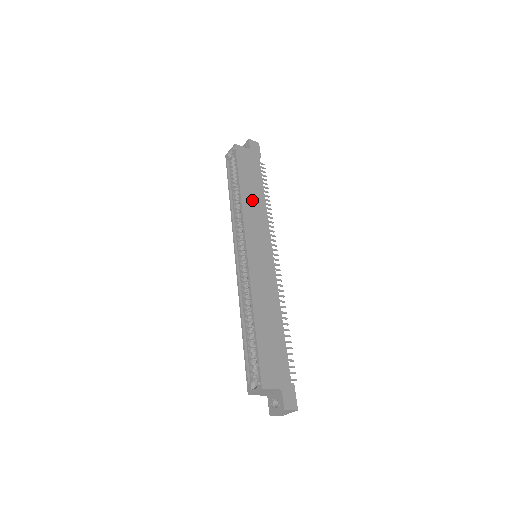
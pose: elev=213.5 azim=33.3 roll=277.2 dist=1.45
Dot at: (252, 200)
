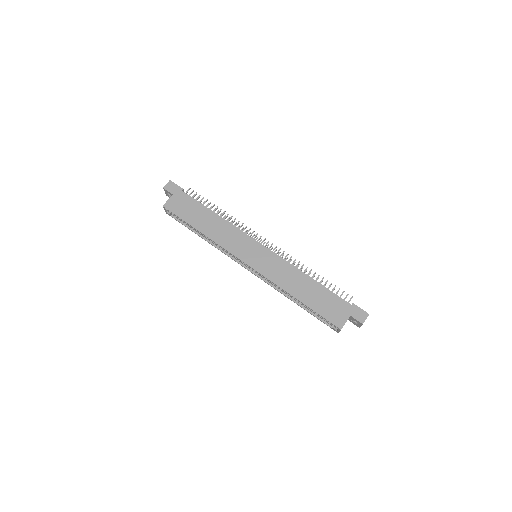
Dot at: (214, 229)
